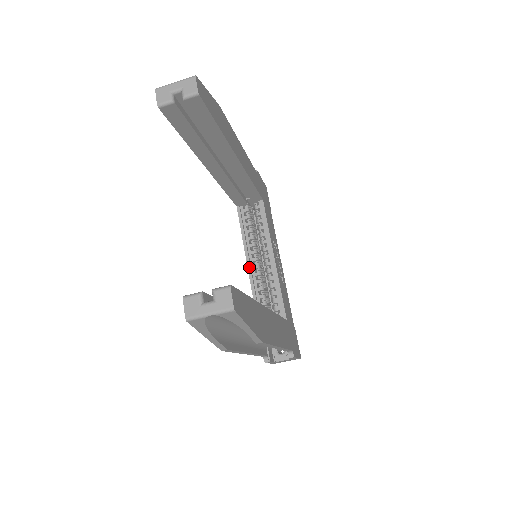
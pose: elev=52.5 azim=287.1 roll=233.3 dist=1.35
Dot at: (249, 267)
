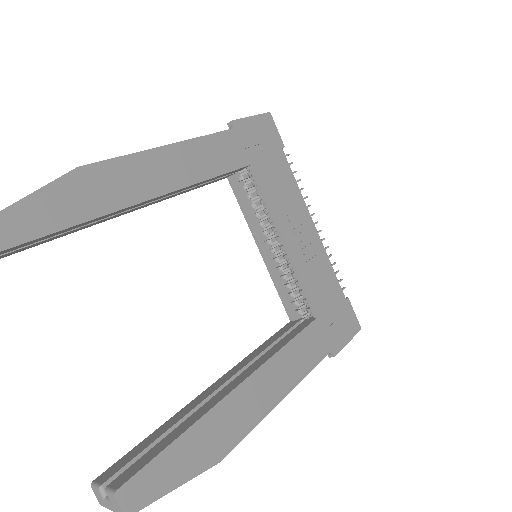
Dot at: (262, 255)
